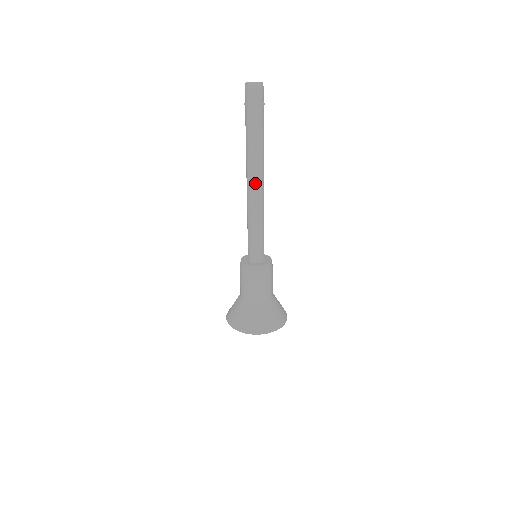
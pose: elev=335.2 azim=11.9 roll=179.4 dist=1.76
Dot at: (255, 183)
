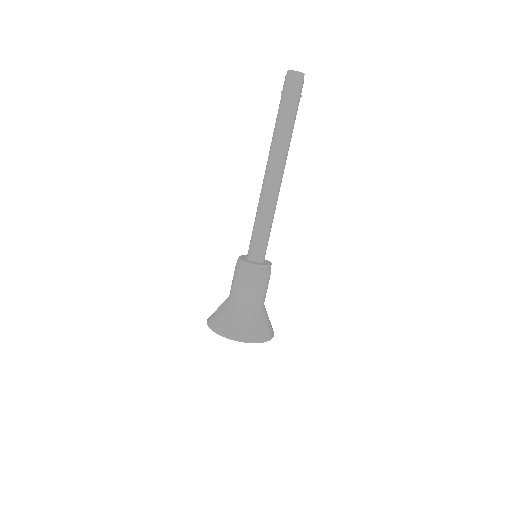
Dot at: (276, 174)
